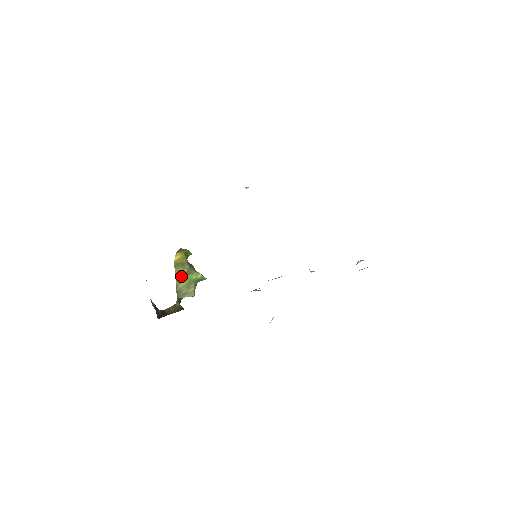
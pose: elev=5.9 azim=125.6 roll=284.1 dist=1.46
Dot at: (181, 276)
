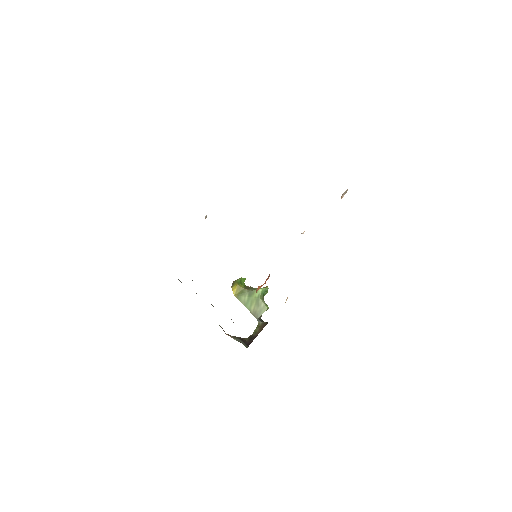
Dot at: (247, 301)
